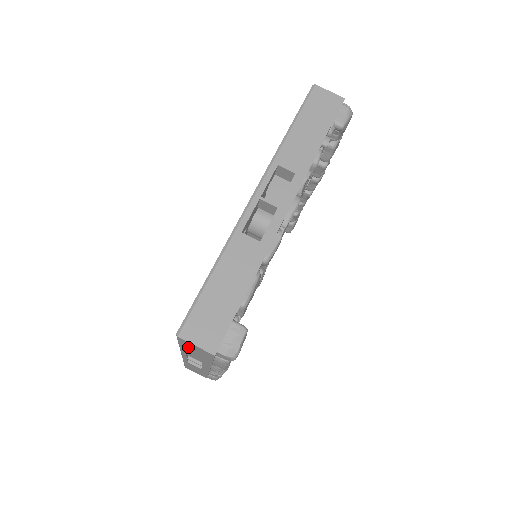
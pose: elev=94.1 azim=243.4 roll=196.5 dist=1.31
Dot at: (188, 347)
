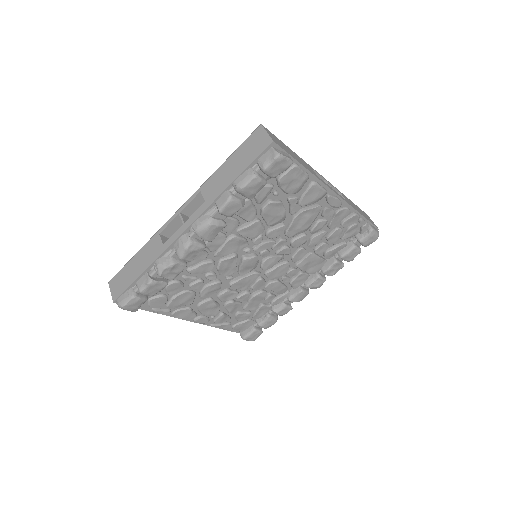
Dot at: (243, 150)
